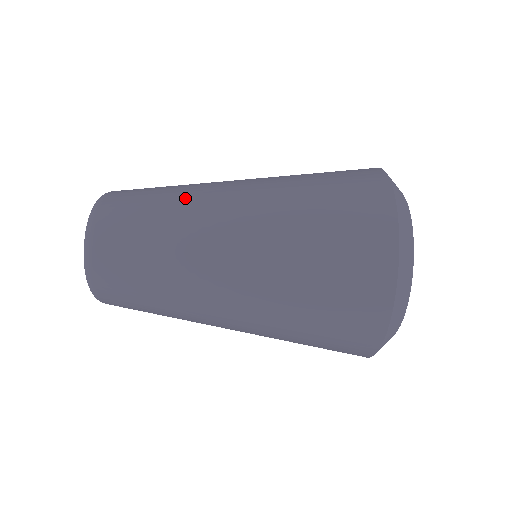
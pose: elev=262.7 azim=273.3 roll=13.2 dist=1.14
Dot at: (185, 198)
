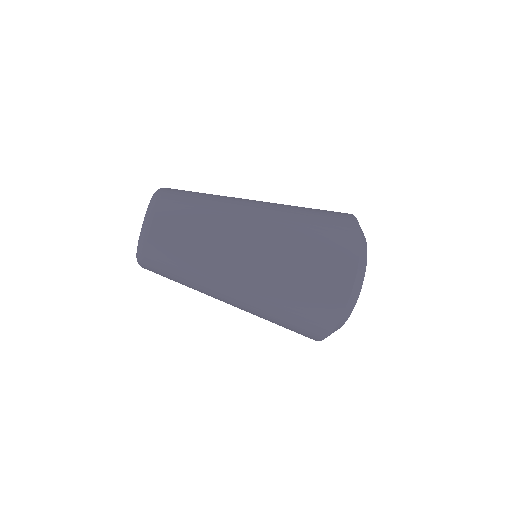
Dot at: (218, 218)
